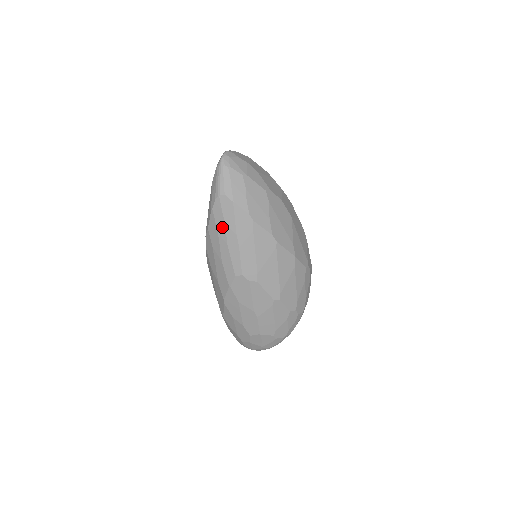
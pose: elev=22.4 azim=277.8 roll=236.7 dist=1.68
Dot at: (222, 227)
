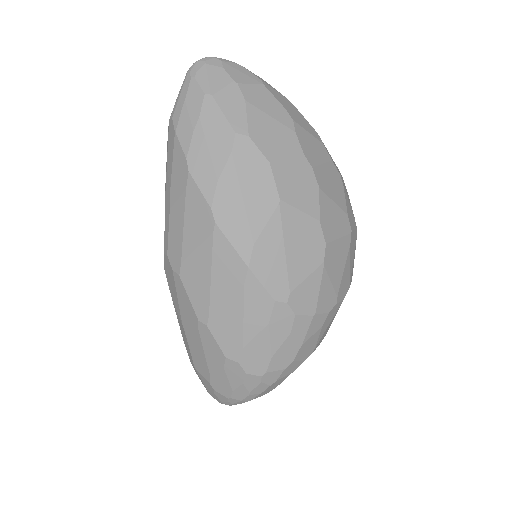
Dot at: (166, 171)
